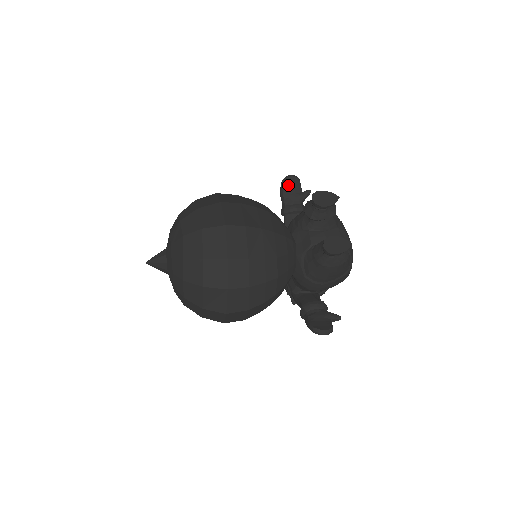
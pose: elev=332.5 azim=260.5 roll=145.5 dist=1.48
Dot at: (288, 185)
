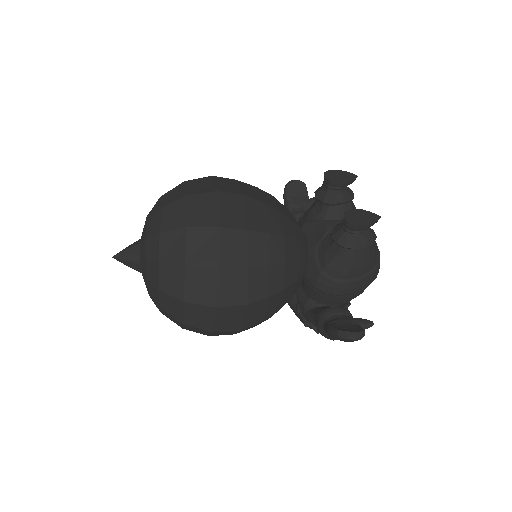
Dot at: (292, 190)
